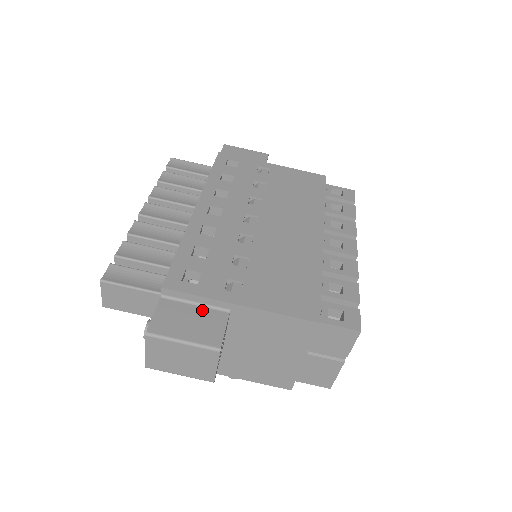
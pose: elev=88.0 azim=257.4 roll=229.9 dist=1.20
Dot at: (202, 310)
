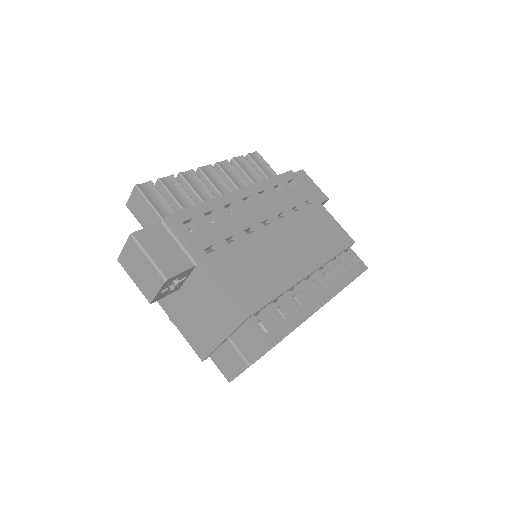
Dot at: (179, 250)
